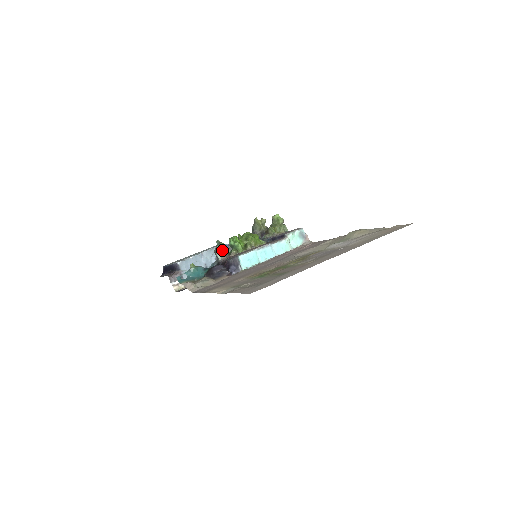
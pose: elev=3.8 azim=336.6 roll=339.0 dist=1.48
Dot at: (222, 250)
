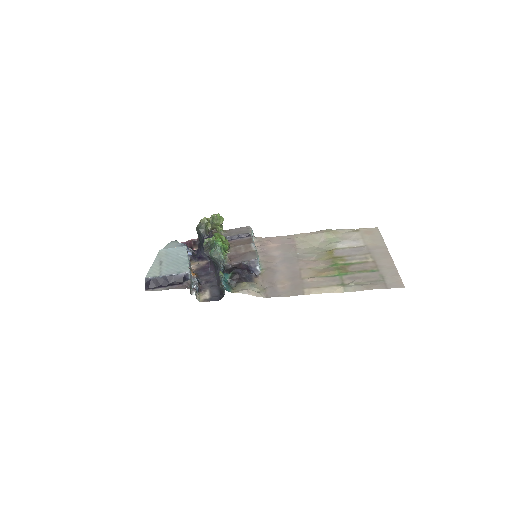
Dot at: (225, 254)
